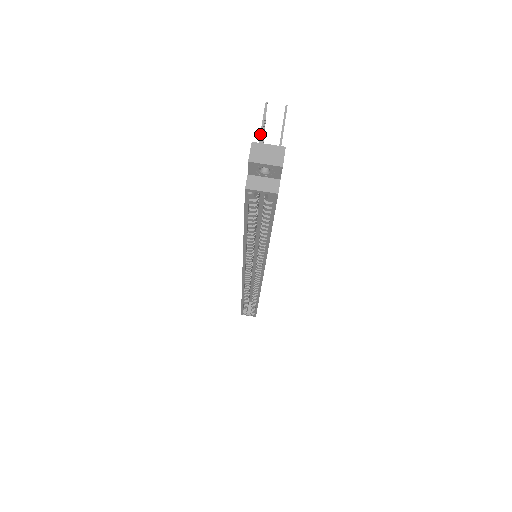
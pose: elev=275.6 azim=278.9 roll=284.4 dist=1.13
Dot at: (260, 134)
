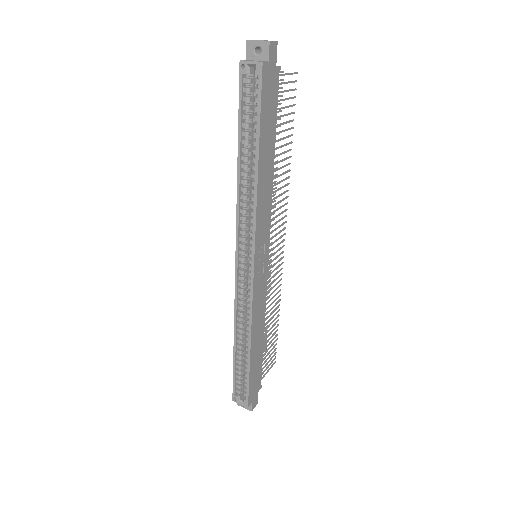
Dot at: occluded
